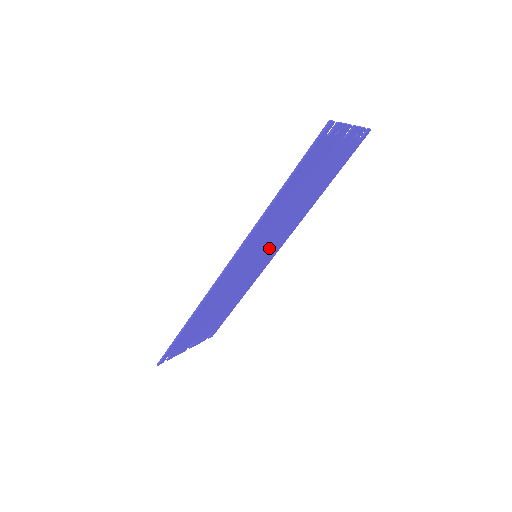
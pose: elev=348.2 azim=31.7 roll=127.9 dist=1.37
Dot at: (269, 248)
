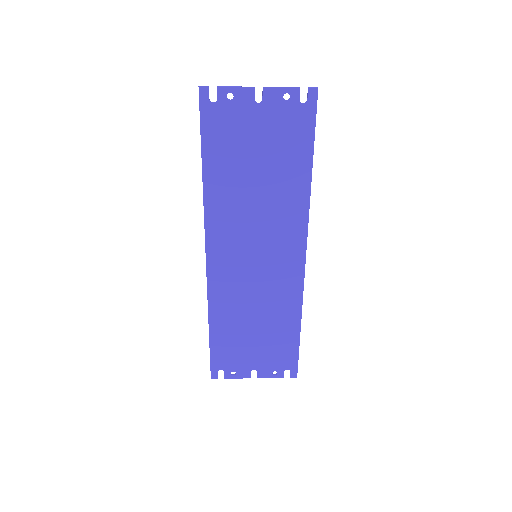
Dot at: (274, 249)
